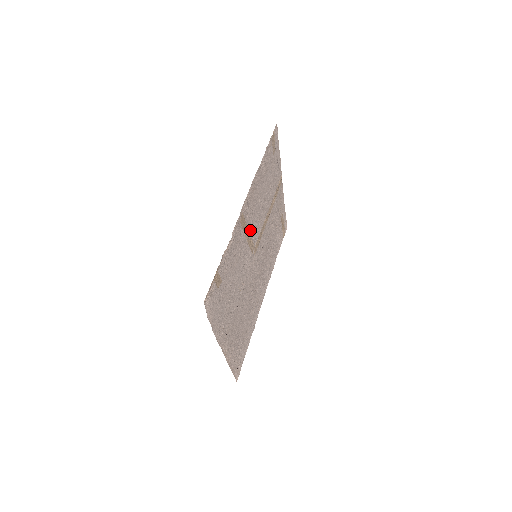
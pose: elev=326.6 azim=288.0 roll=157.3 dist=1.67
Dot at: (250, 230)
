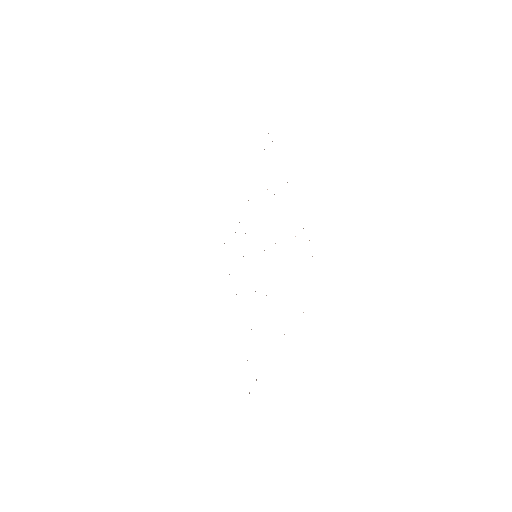
Dot at: occluded
